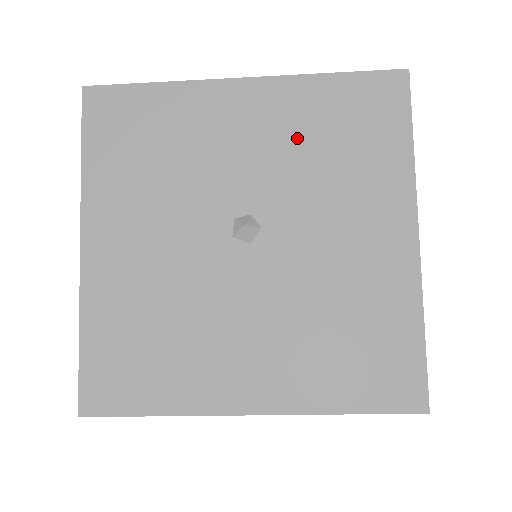
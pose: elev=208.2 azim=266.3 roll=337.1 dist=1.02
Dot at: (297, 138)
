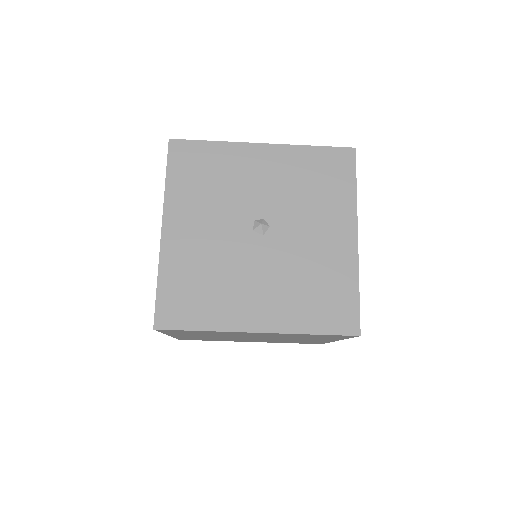
Dot at: (292, 179)
